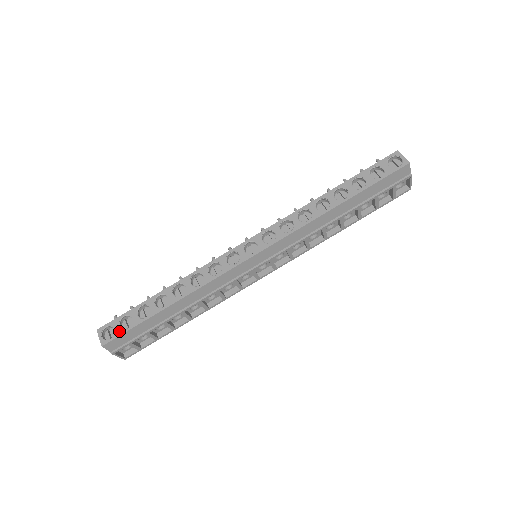
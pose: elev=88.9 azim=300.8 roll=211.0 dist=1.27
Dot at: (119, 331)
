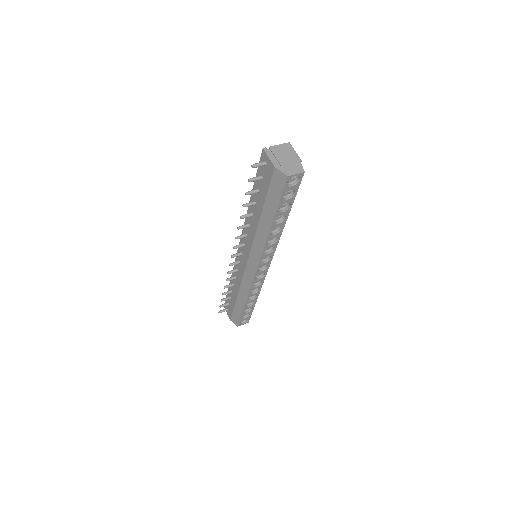
Dot at: (248, 318)
